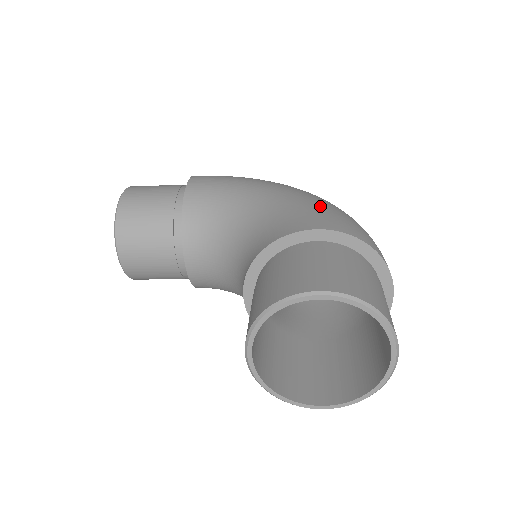
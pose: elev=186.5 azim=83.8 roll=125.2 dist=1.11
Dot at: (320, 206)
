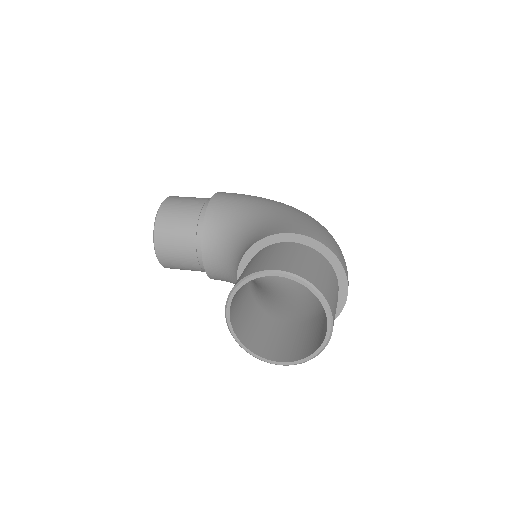
Dot at: (302, 219)
